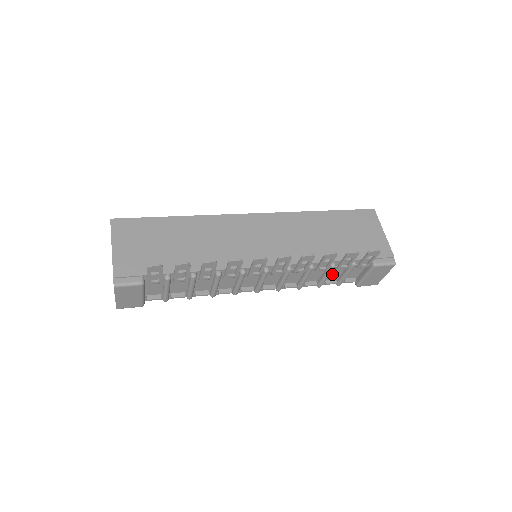
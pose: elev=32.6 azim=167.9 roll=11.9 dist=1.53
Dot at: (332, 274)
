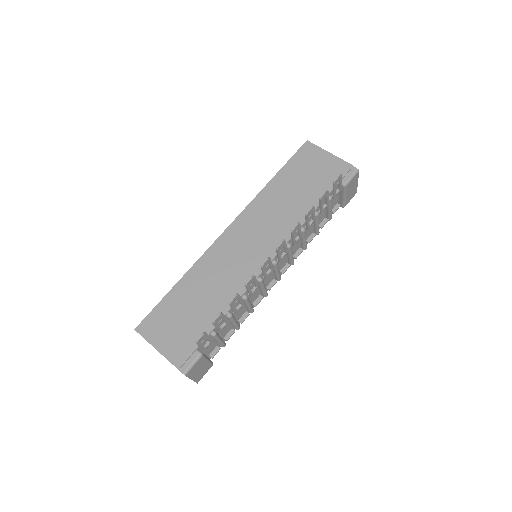
Dot at: (320, 218)
